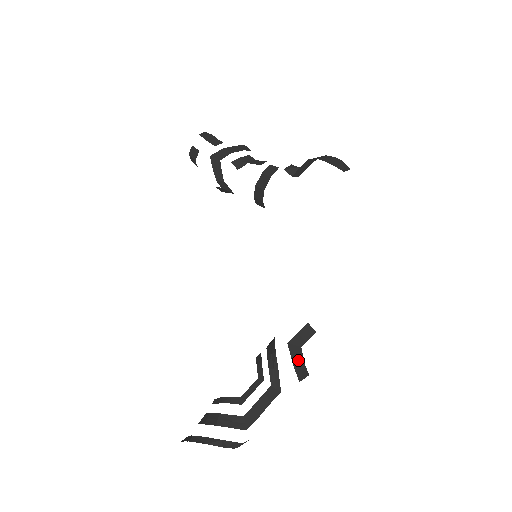
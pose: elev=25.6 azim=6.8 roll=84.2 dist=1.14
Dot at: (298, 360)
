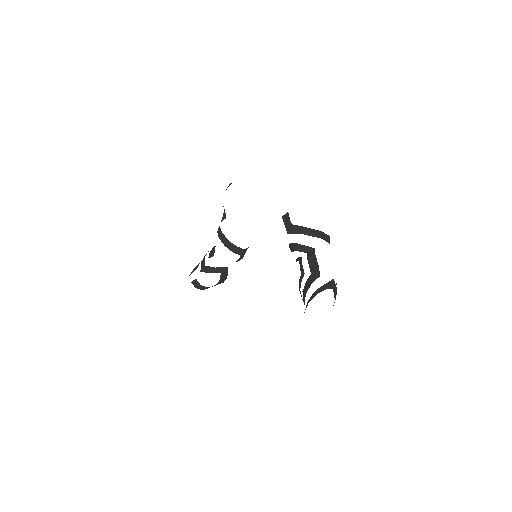
Dot at: (300, 230)
